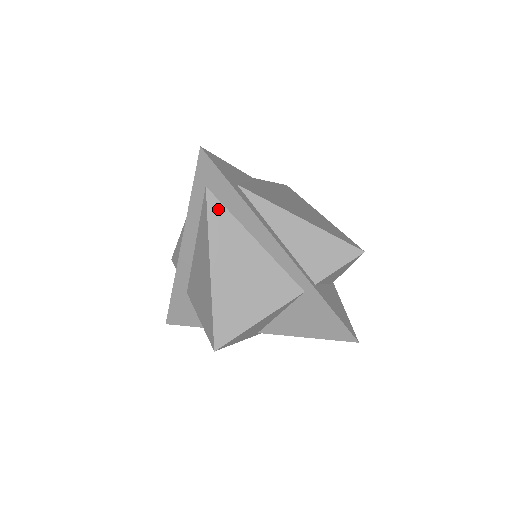
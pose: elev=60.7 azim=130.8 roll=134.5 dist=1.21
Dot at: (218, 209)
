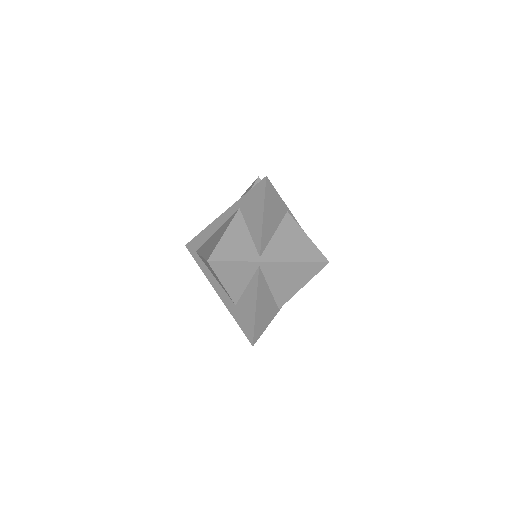
Dot at: occluded
